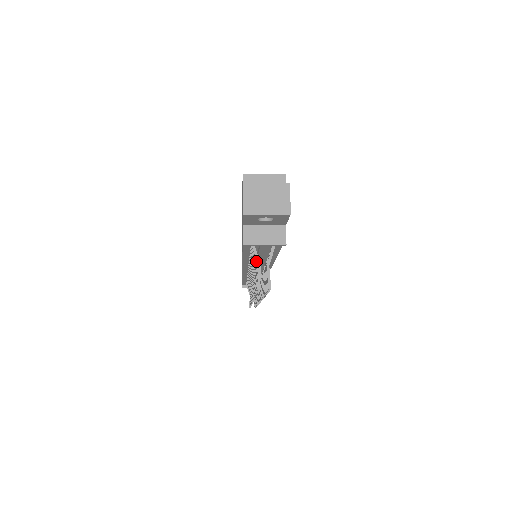
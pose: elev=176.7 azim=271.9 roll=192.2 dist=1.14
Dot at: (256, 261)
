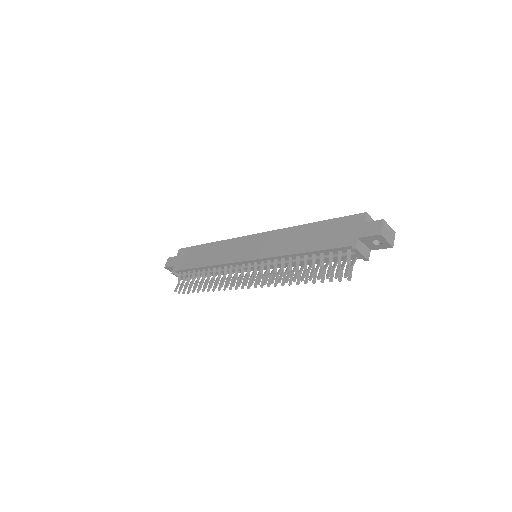
Dot at: occluded
